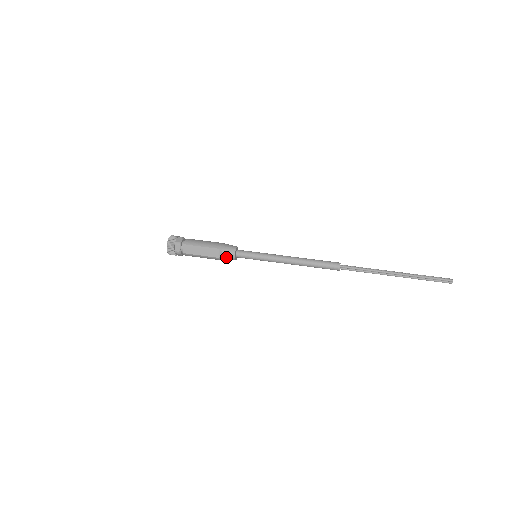
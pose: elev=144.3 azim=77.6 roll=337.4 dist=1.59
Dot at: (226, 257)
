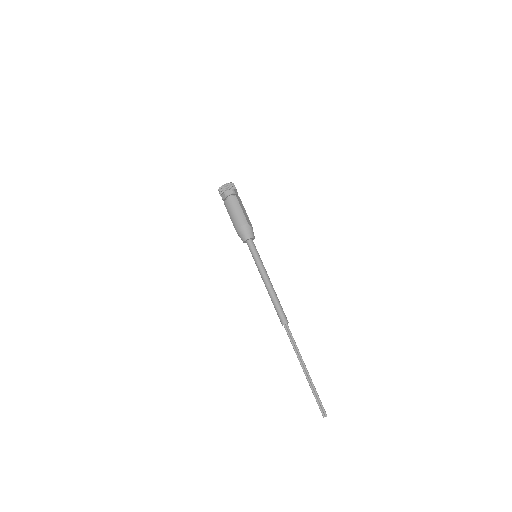
Dot at: occluded
